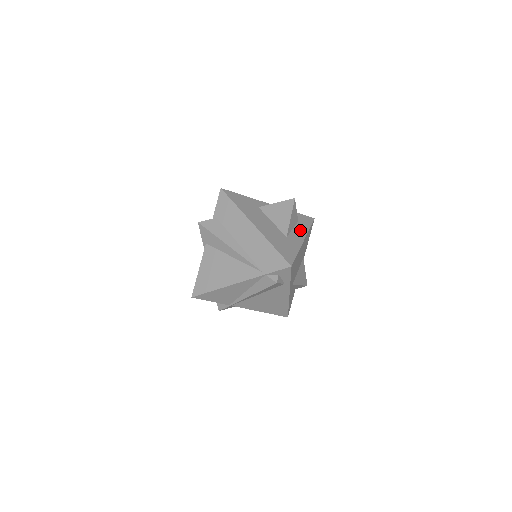
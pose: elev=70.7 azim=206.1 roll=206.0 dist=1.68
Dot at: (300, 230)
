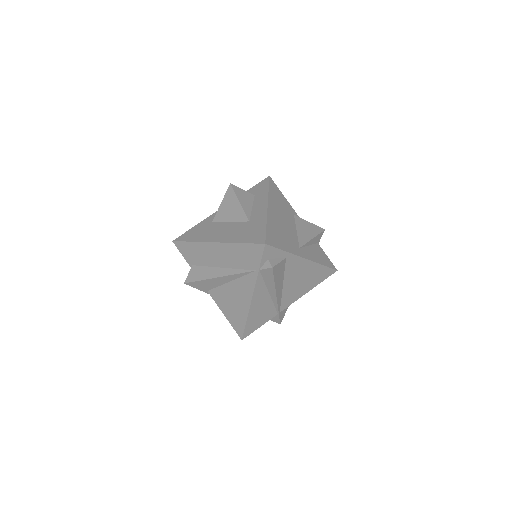
Dot at: (260, 201)
